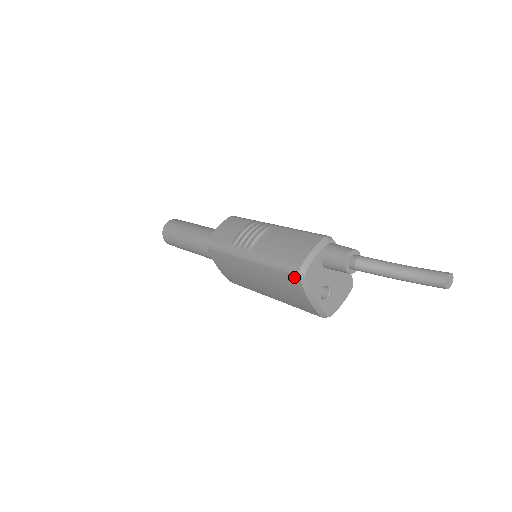
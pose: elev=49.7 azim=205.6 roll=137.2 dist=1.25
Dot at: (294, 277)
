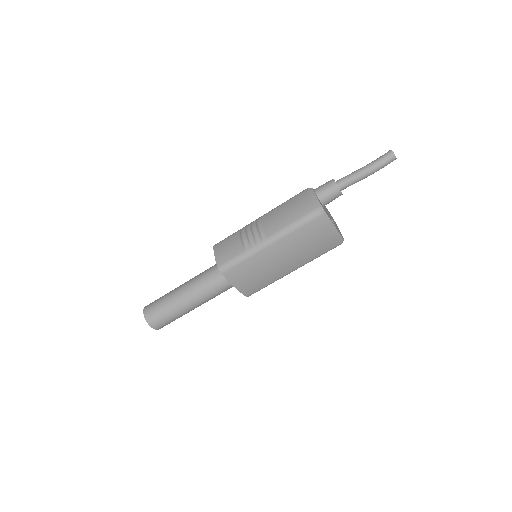
Dot at: (317, 219)
